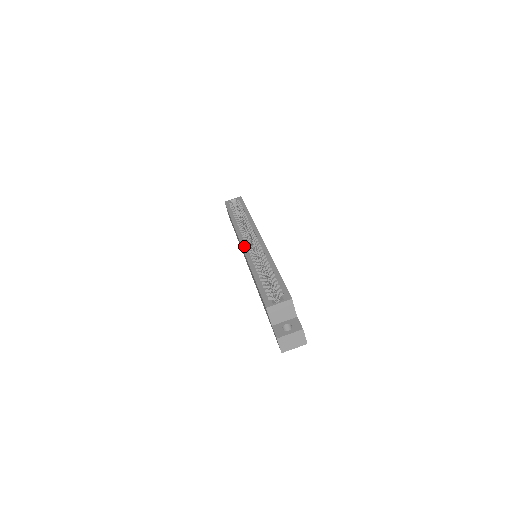
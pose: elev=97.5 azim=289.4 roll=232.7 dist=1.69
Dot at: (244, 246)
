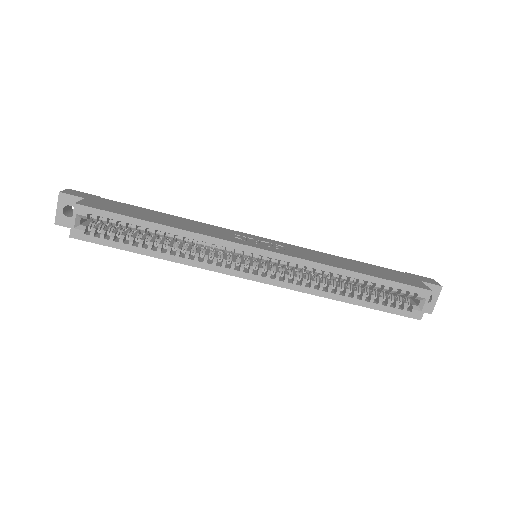
Dot at: (268, 281)
